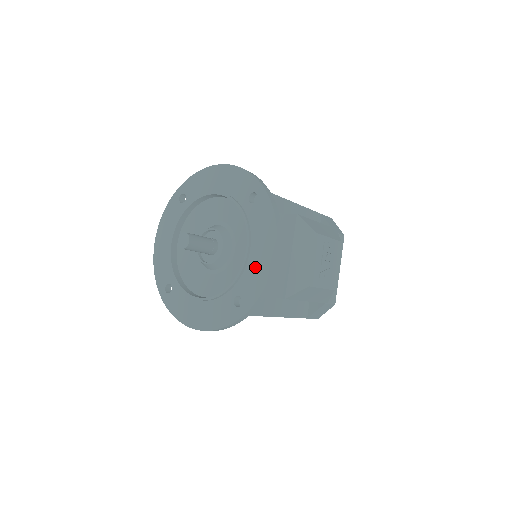
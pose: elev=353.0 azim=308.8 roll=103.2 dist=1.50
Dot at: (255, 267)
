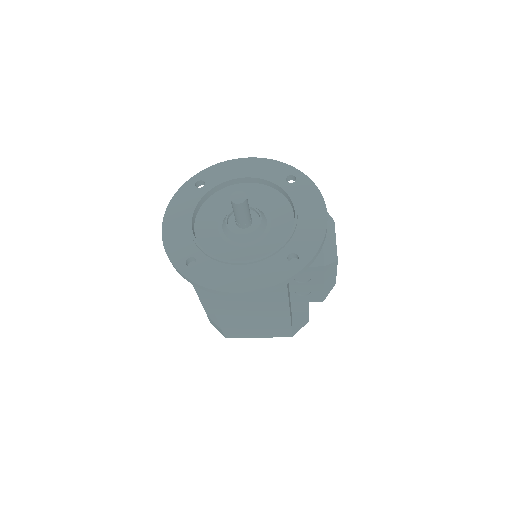
Dot at: (307, 228)
